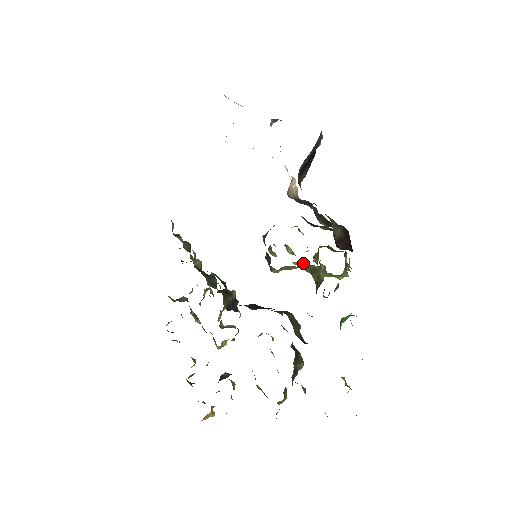
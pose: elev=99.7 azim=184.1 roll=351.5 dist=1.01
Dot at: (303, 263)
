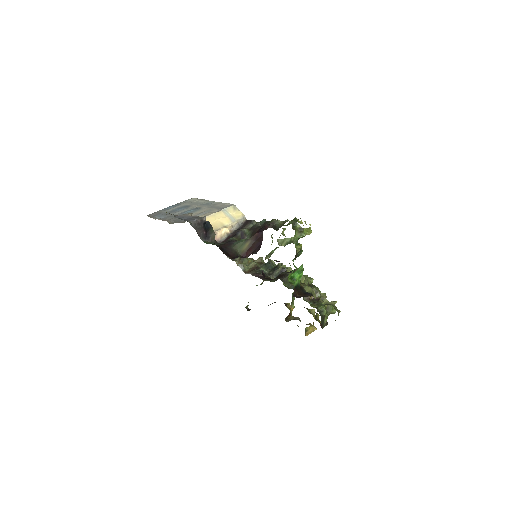
Dot at: occluded
